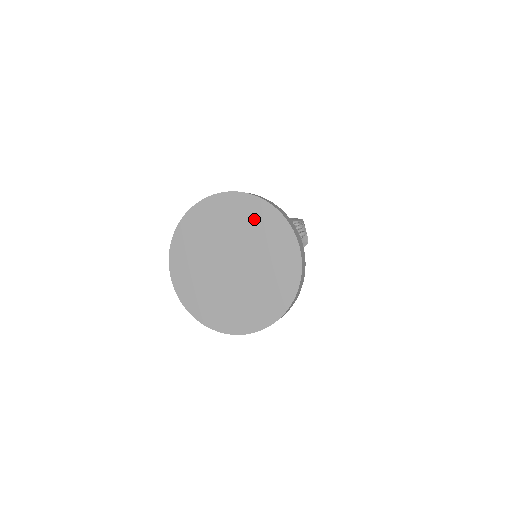
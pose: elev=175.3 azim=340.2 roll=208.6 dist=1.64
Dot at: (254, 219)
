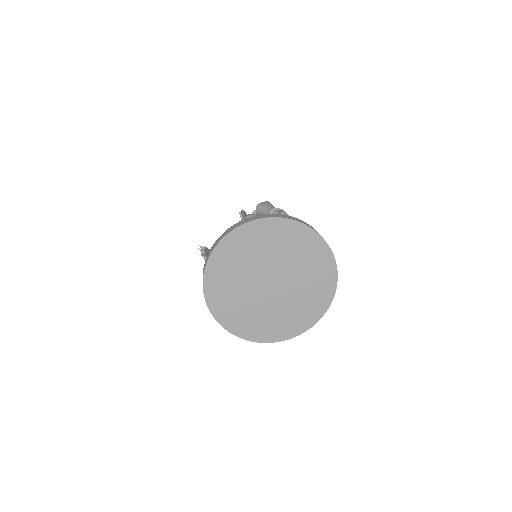
Dot at: (282, 238)
